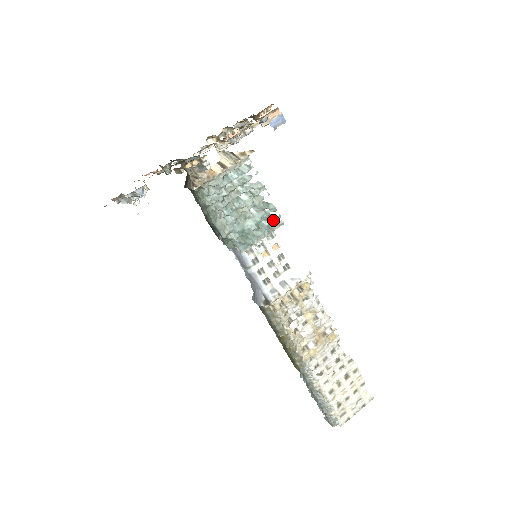
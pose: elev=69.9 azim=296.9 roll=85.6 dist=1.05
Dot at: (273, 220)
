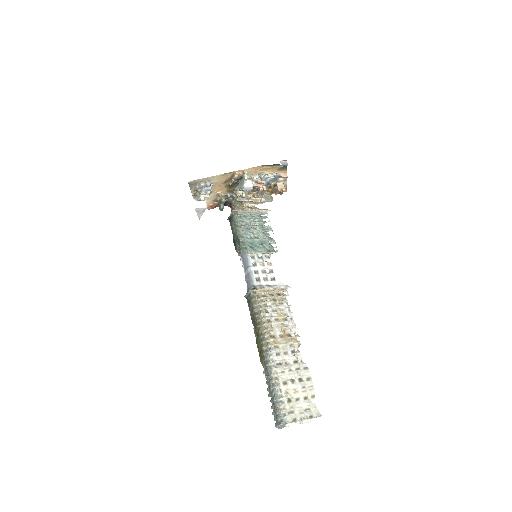
Dot at: (272, 247)
